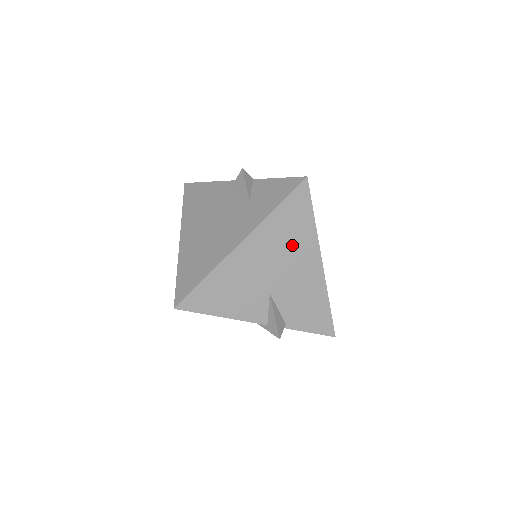
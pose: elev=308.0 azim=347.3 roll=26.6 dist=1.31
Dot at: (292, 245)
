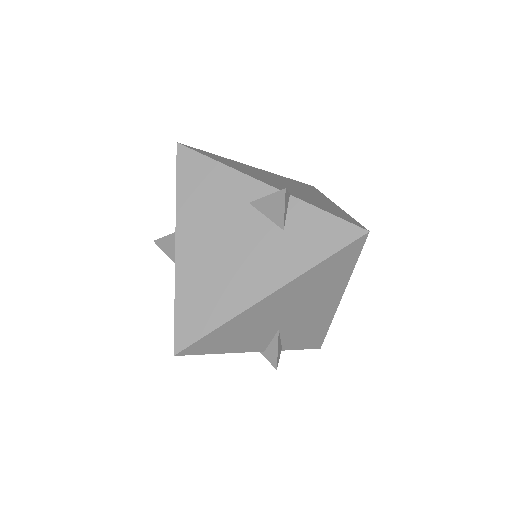
Dot at: (320, 290)
